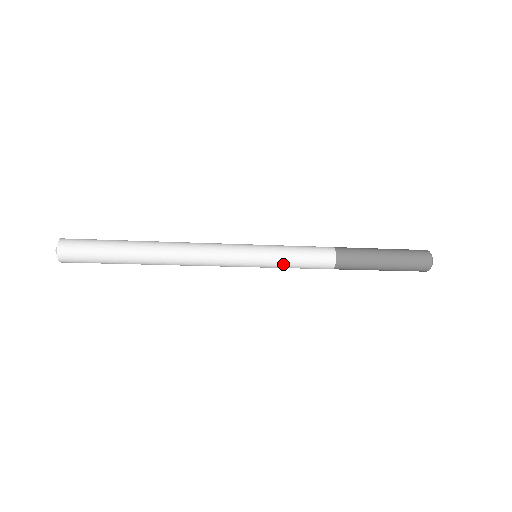
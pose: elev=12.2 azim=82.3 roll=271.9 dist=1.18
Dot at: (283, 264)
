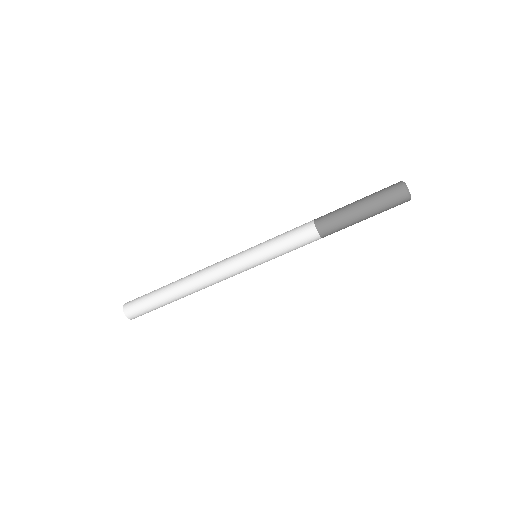
Dot at: (277, 255)
